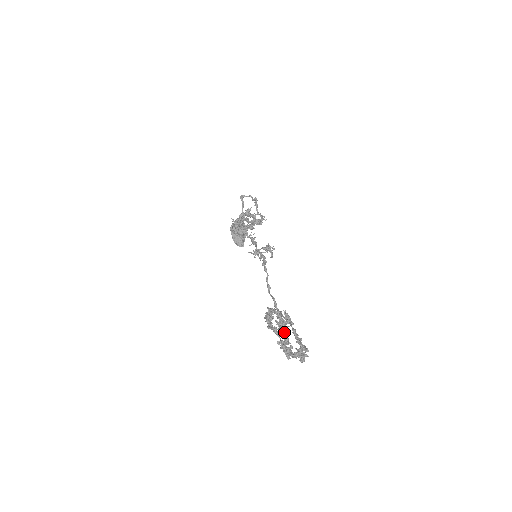
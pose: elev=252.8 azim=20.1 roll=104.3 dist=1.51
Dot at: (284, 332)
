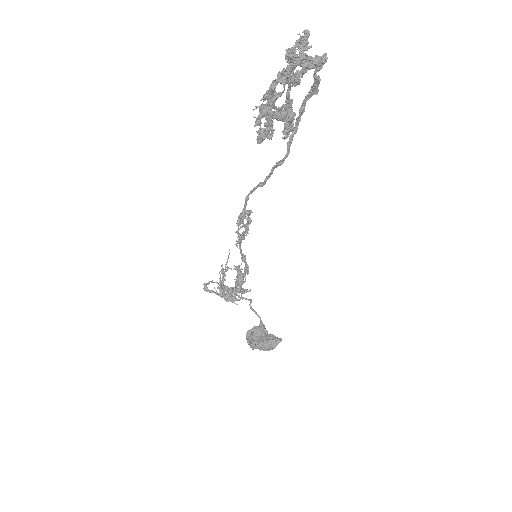
Dot at: (273, 82)
